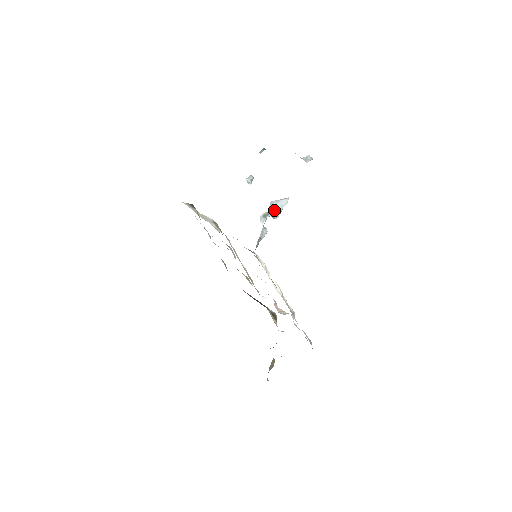
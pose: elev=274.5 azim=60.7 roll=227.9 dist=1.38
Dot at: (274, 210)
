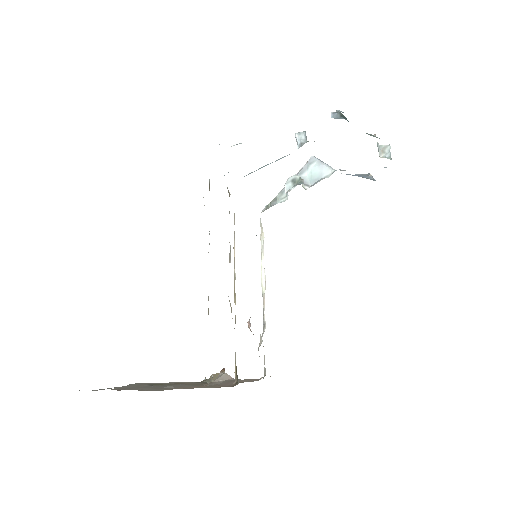
Dot at: (309, 172)
